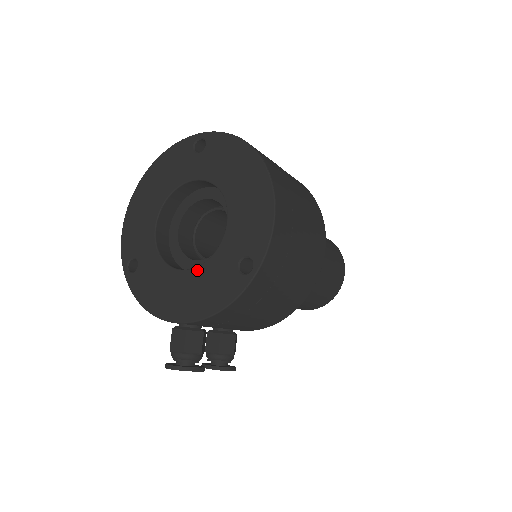
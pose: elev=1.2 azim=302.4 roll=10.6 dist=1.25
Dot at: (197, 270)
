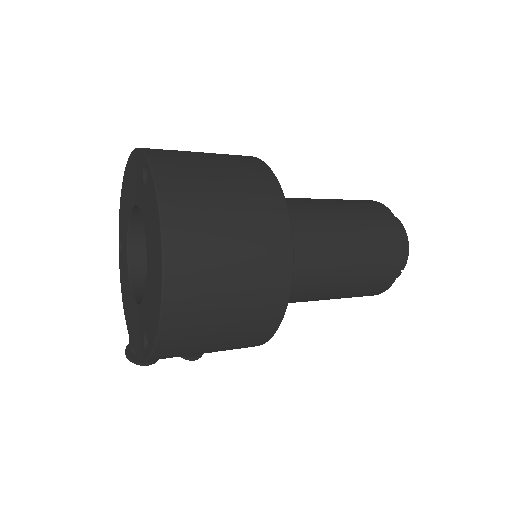
Dot at: (134, 304)
